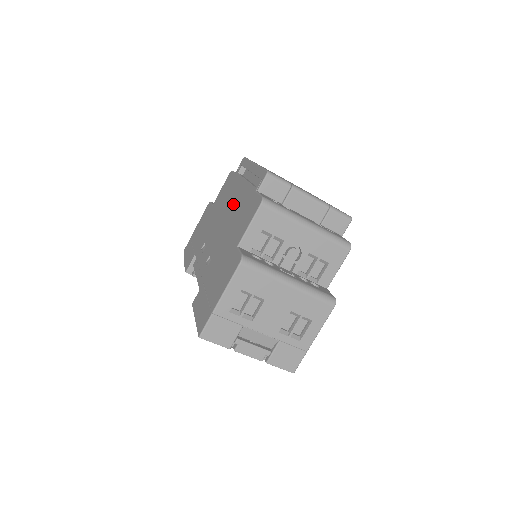
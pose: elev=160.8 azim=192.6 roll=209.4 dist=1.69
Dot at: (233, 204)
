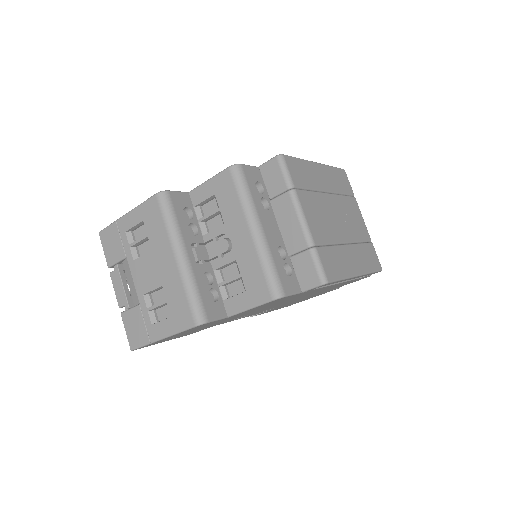
Dot at: occluded
